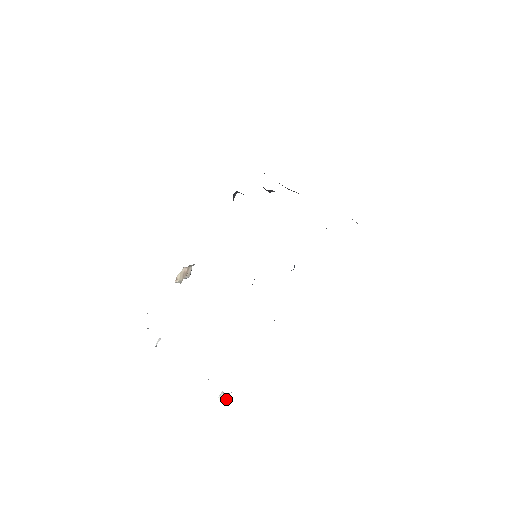
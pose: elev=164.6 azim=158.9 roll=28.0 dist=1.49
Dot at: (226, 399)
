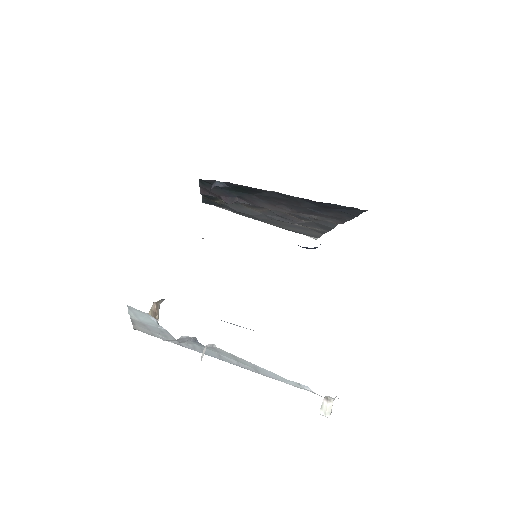
Dot at: (331, 412)
